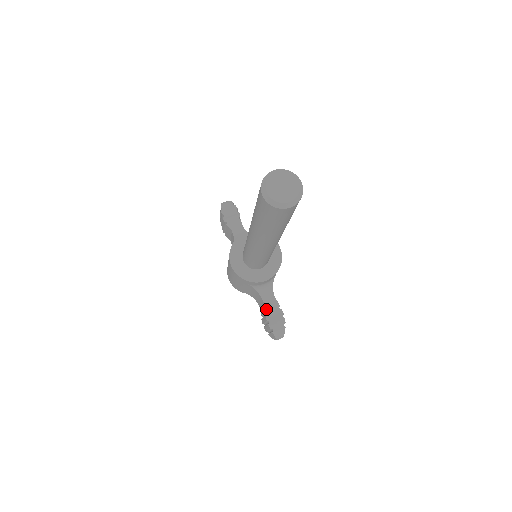
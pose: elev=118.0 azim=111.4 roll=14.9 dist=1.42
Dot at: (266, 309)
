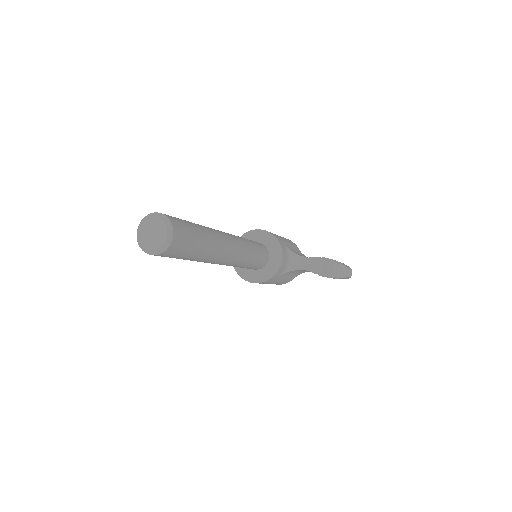
Dot at: (313, 272)
